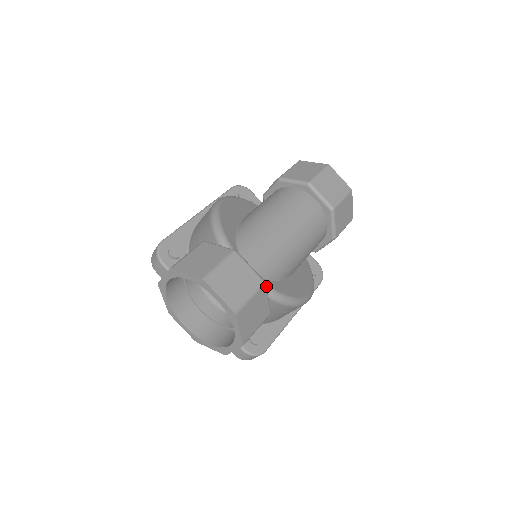
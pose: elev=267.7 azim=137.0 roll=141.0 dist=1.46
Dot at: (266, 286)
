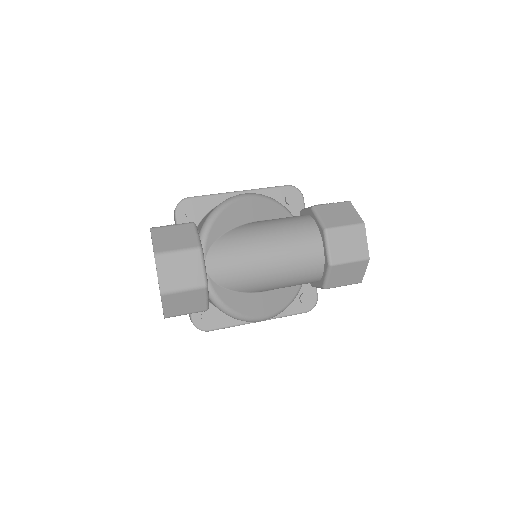
Dot at: (211, 289)
